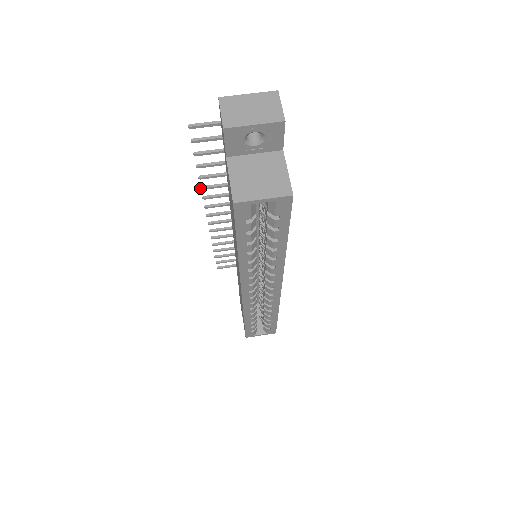
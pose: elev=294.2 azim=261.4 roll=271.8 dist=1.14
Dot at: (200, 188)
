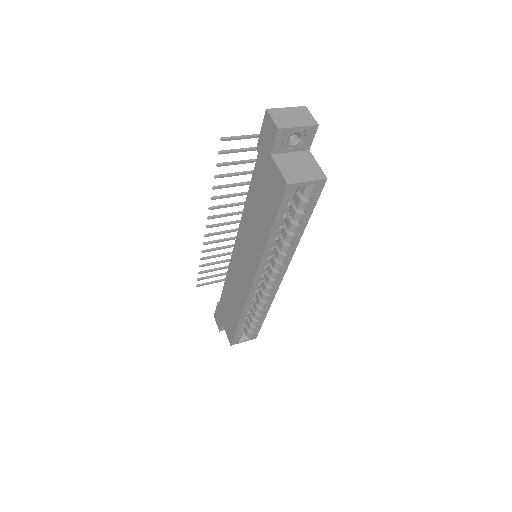
Dot at: (210, 198)
